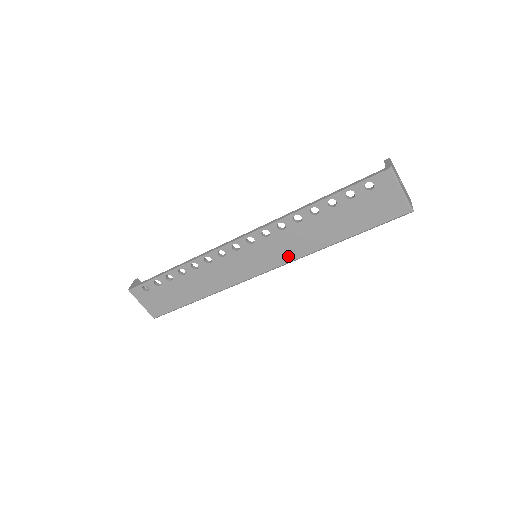
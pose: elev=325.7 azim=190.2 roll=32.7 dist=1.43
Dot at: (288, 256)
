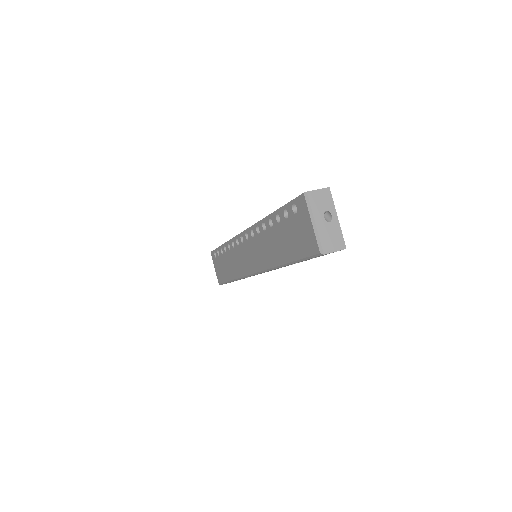
Dot at: (263, 263)
